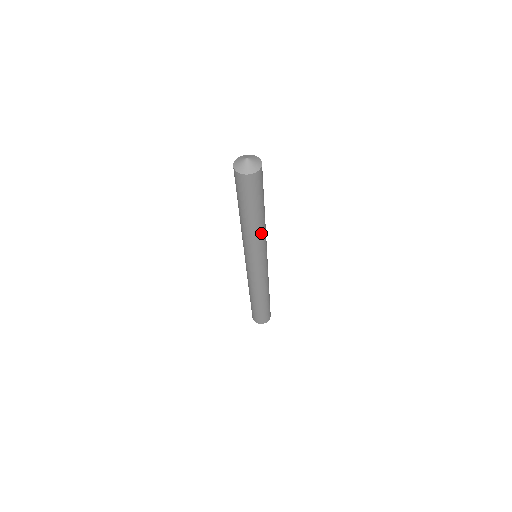
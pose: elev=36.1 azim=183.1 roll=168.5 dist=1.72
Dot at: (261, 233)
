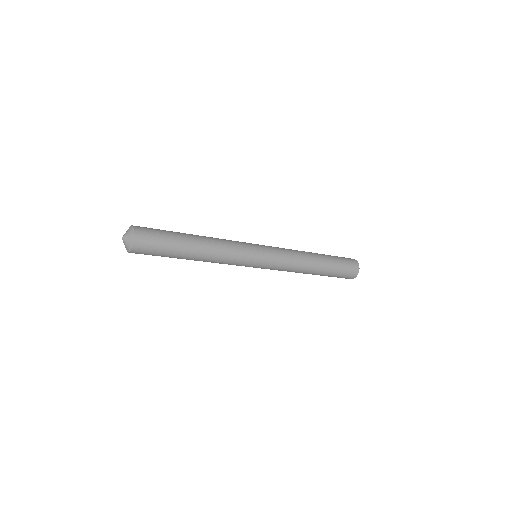
Dot at: (218, 252)
